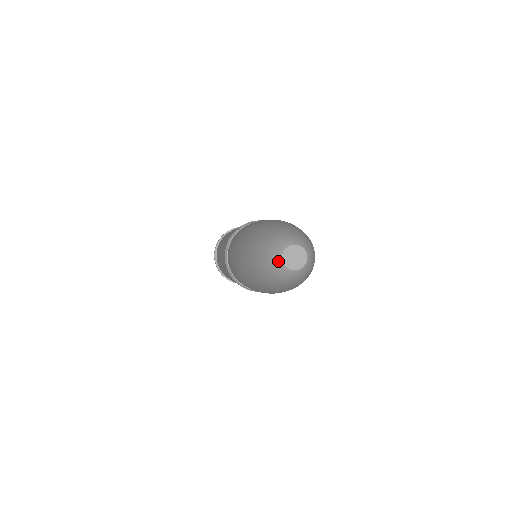
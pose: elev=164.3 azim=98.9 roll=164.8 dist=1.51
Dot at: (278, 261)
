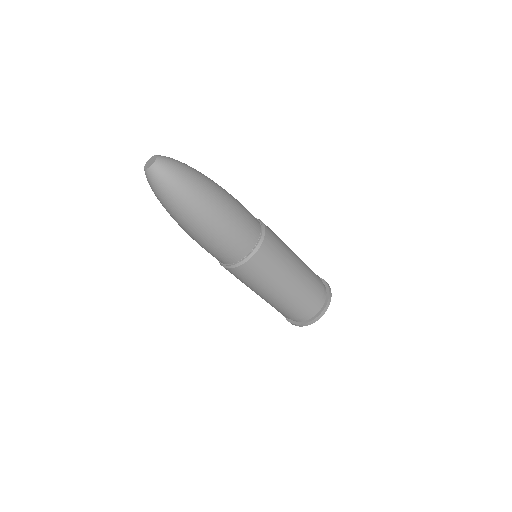
Dot at: (144, 170)
